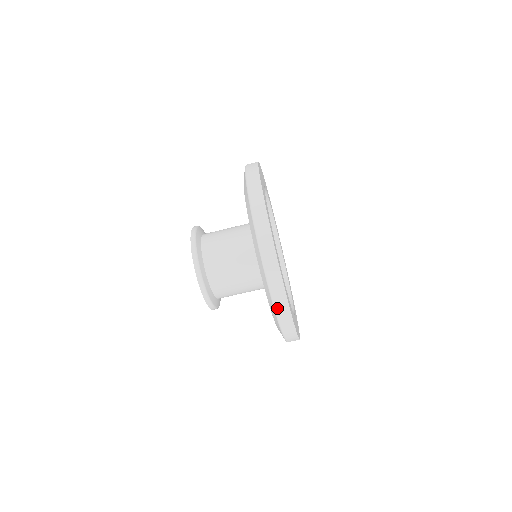
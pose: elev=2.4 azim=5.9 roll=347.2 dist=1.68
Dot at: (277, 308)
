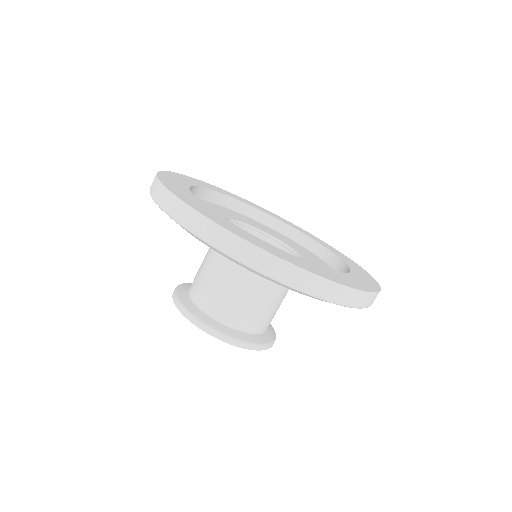
Dot at: (360, 306)
